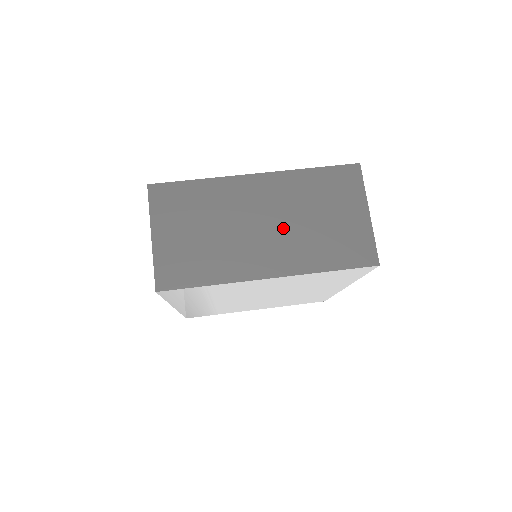
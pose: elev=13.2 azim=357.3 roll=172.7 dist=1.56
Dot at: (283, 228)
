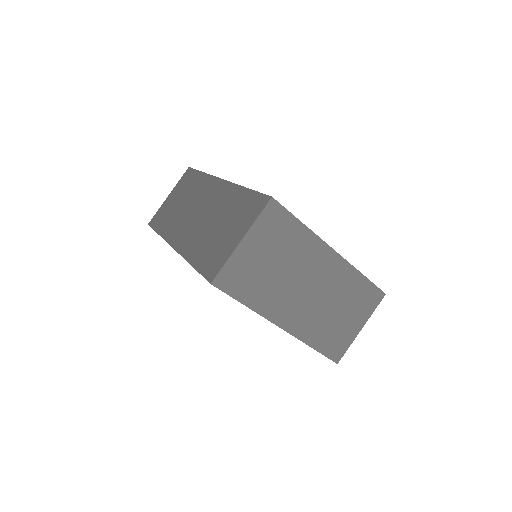
Dot at: (316, 301)
